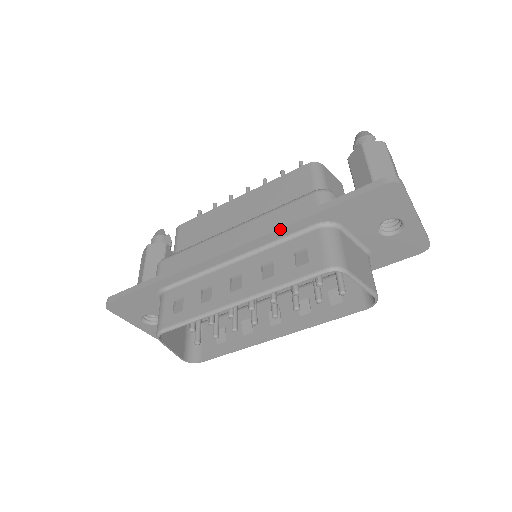
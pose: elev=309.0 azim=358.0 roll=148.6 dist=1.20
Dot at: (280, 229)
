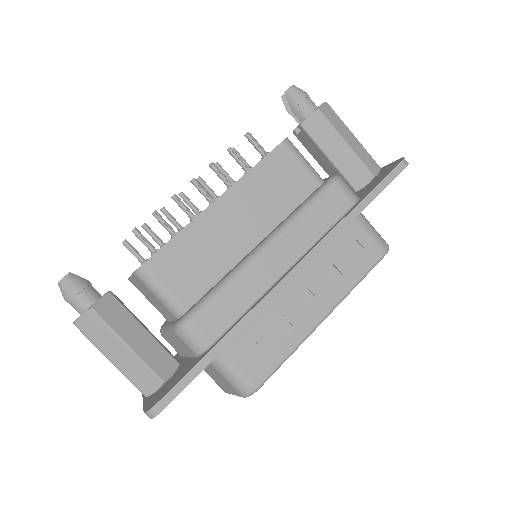
Dot at: occluded
